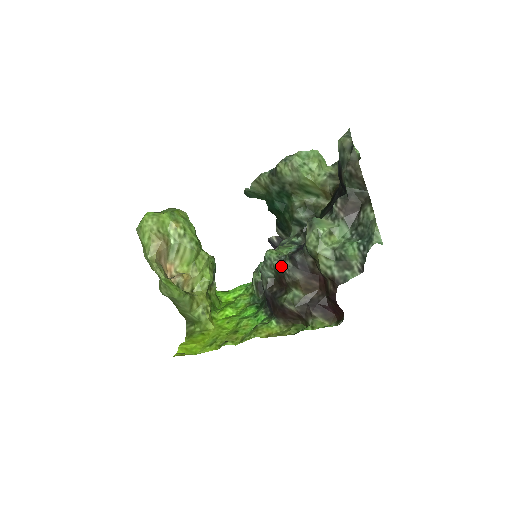
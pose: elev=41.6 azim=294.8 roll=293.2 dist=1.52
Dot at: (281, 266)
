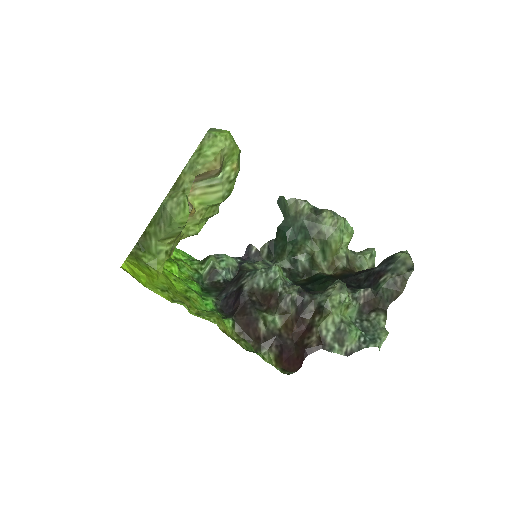
Dot at: (285, 289)
